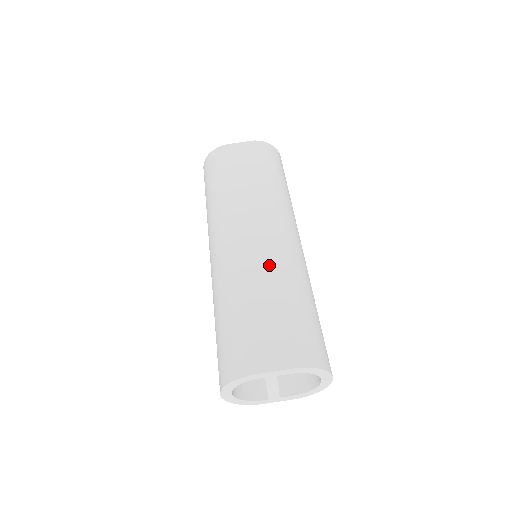
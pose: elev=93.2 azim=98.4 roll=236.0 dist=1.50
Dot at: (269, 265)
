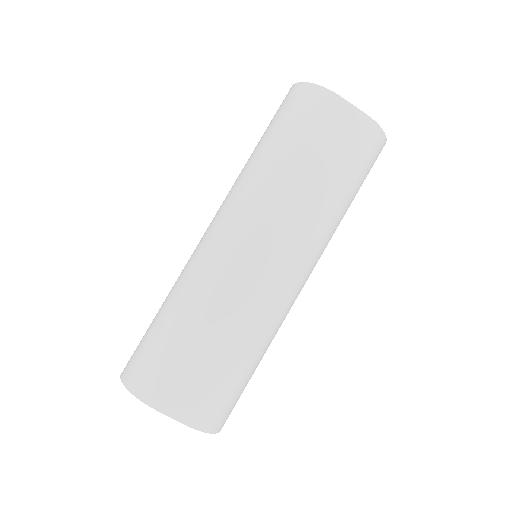
Dot at: (249, 308)
